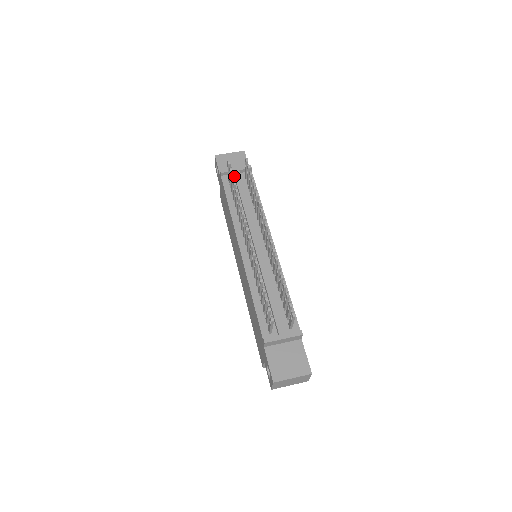
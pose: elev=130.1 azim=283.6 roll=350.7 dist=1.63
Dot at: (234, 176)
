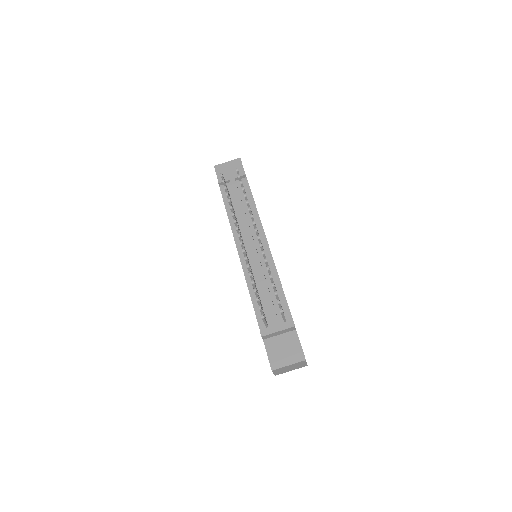
Dot at: (230, 184)
